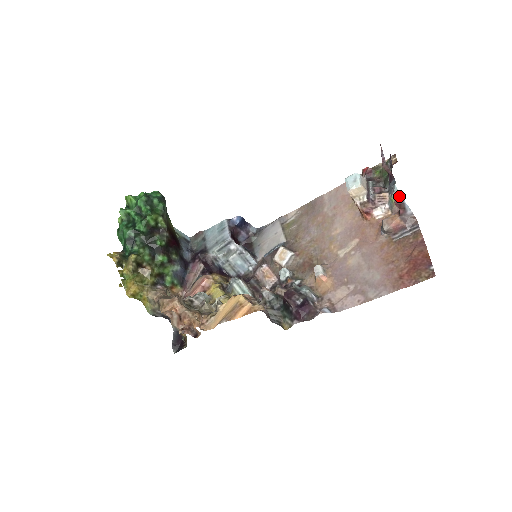
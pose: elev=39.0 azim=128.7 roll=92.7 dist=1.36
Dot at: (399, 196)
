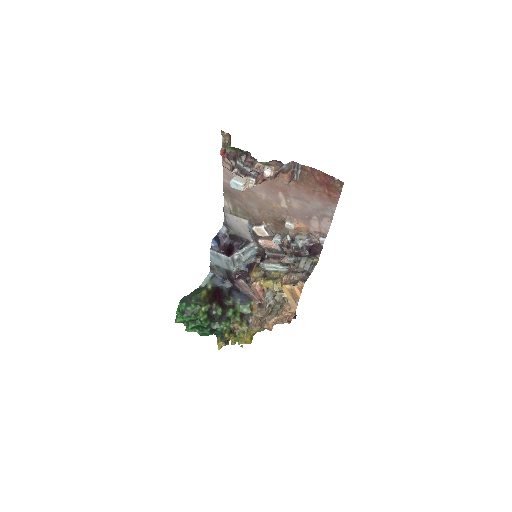
Dot at: (272, 177)
